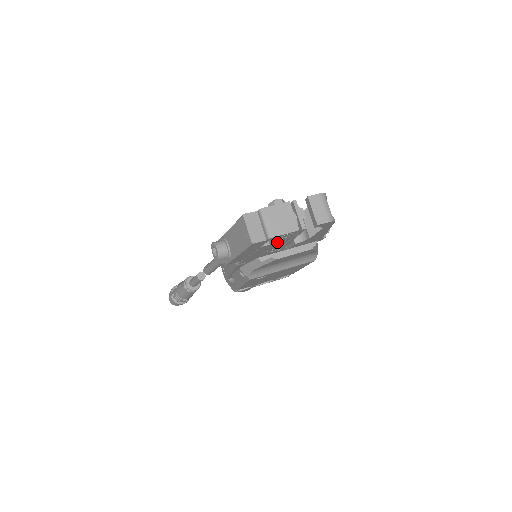
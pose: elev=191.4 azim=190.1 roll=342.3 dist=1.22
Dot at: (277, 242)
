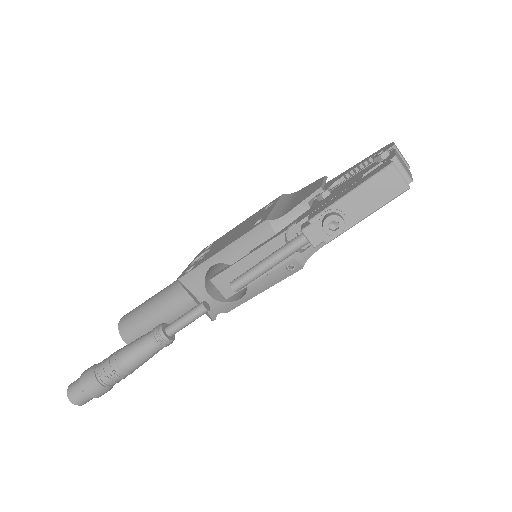
Dot at: occluded
